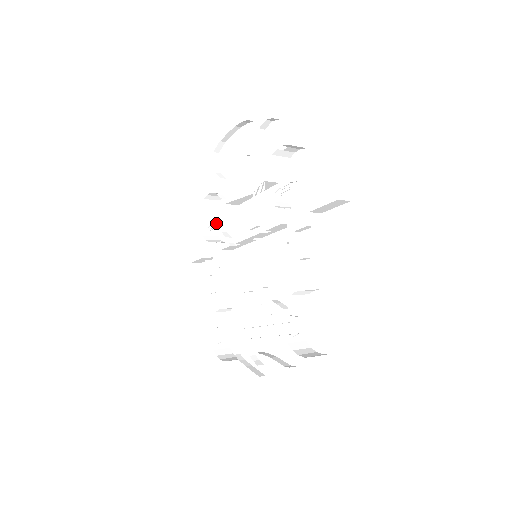
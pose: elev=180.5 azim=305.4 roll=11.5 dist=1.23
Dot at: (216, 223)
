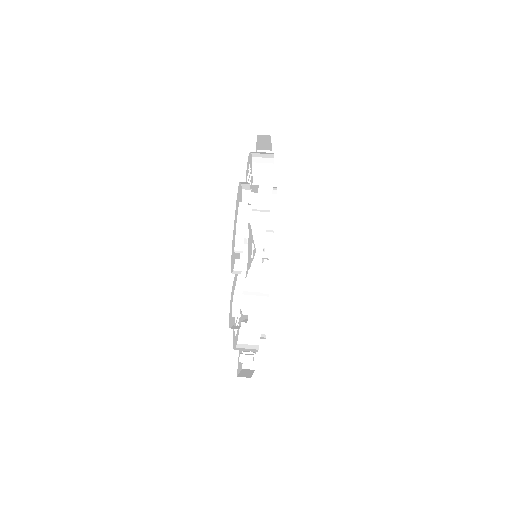
Dot at: (273, 156)
